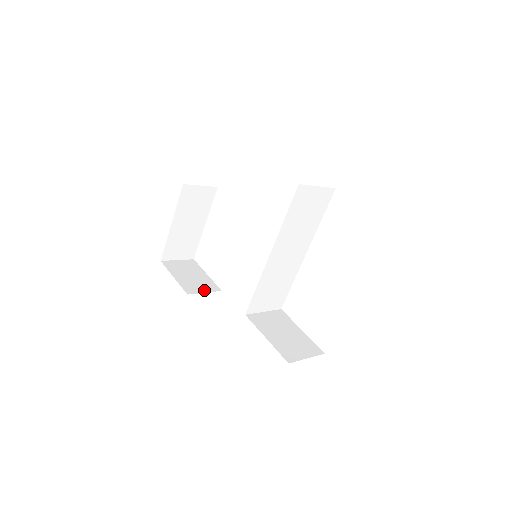
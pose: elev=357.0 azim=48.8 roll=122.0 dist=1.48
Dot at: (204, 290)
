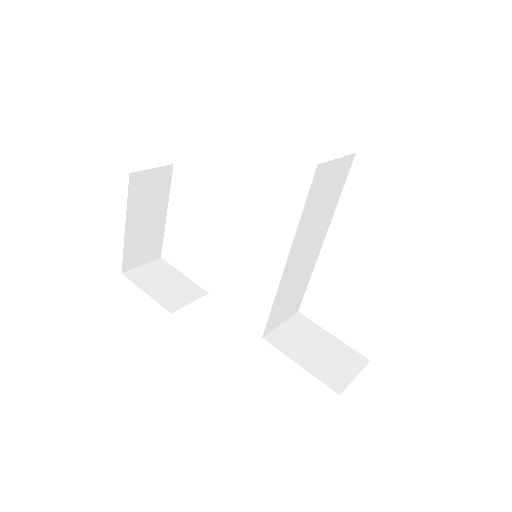
Dot at: (188, 300)
